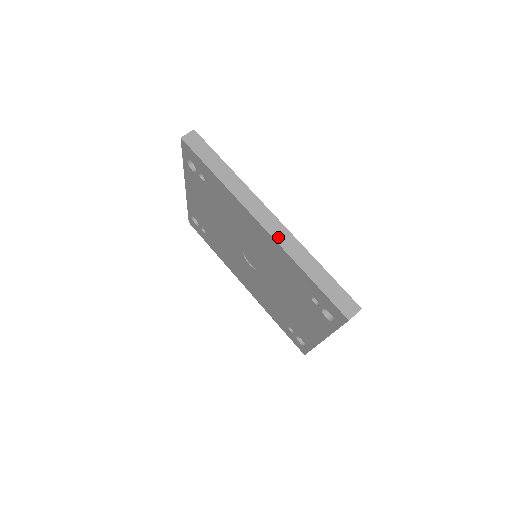
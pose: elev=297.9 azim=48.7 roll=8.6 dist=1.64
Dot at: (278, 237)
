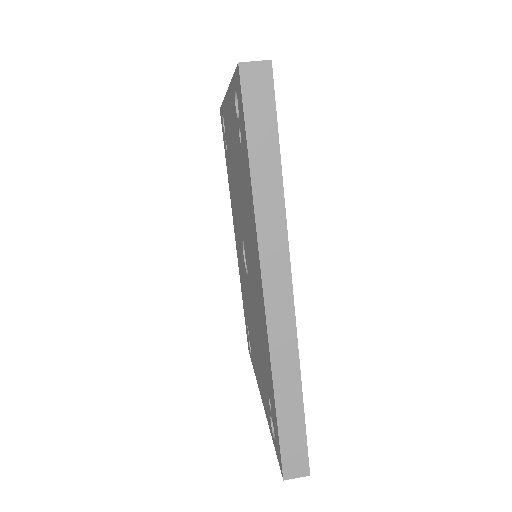
Dot at: (275, 329)
